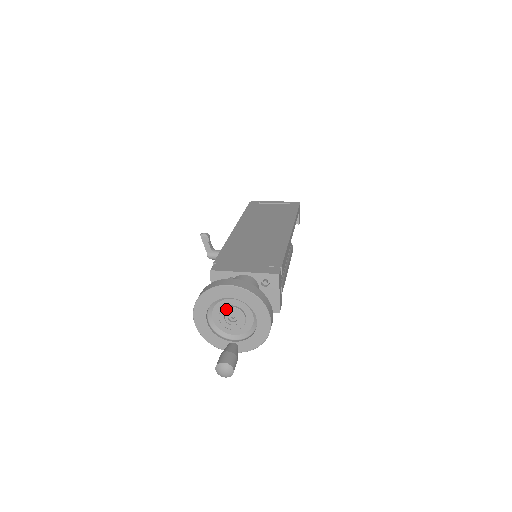
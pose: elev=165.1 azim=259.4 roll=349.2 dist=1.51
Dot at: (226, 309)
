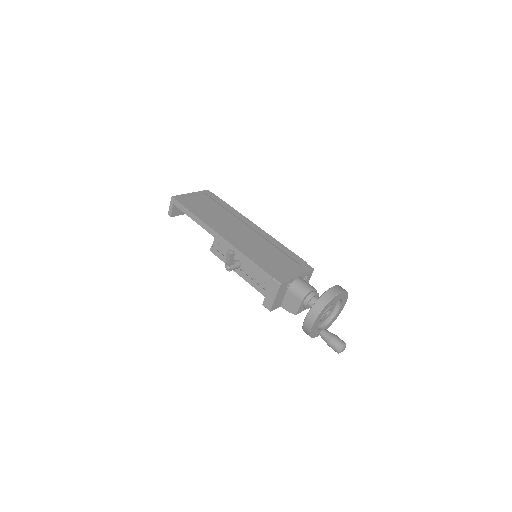
Dot at: (328, 309)
